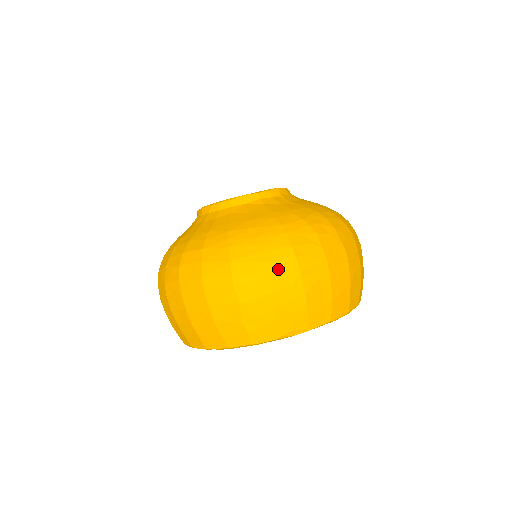
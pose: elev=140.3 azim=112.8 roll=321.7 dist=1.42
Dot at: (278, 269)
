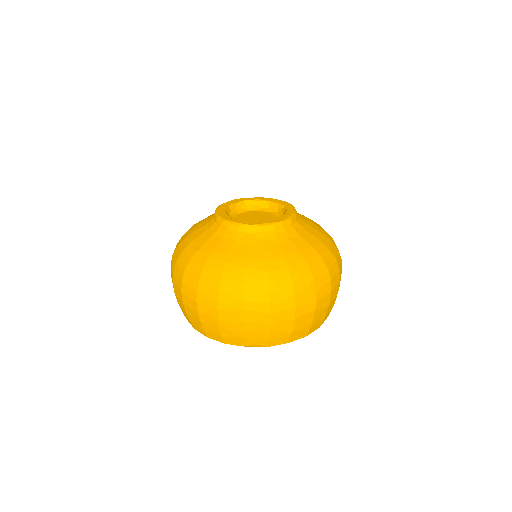
Dot at: (253, 308)
